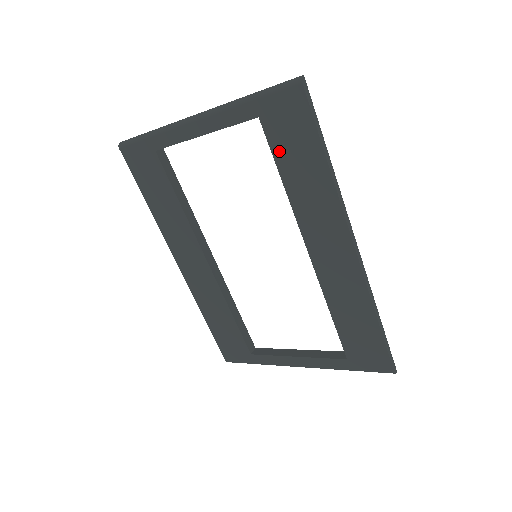
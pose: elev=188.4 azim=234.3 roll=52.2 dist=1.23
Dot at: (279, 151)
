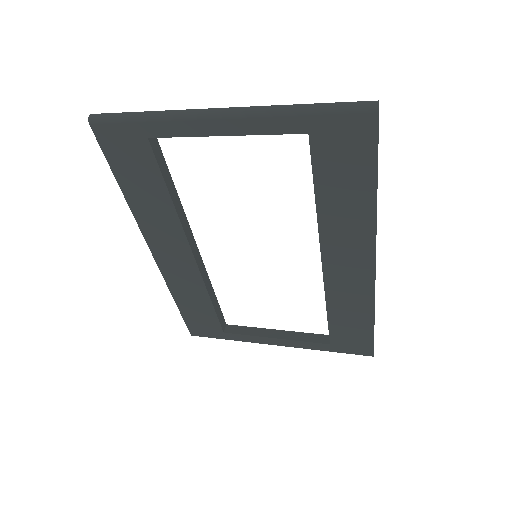
Dot at: (322, 171)
